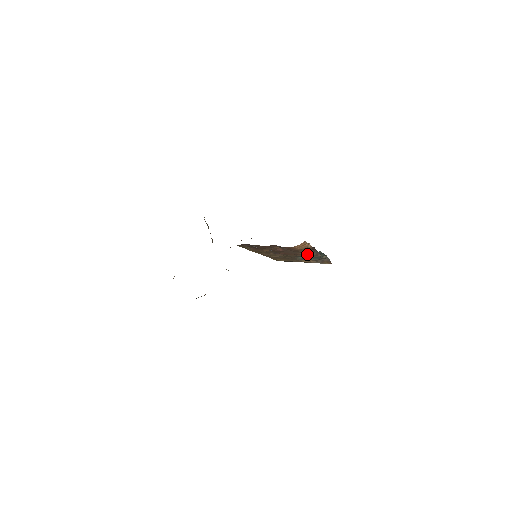
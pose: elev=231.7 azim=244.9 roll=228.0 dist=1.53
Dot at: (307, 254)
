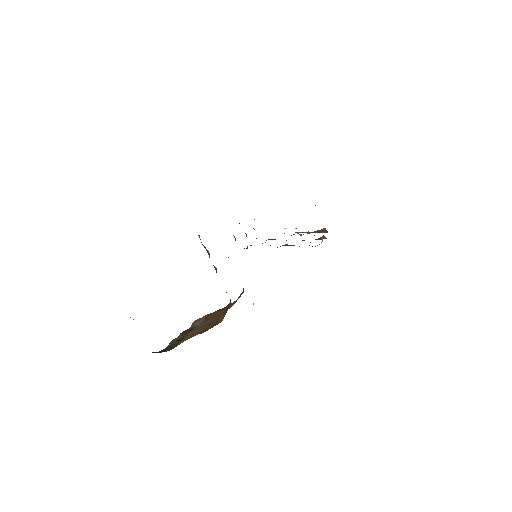
Dot at: occluded
